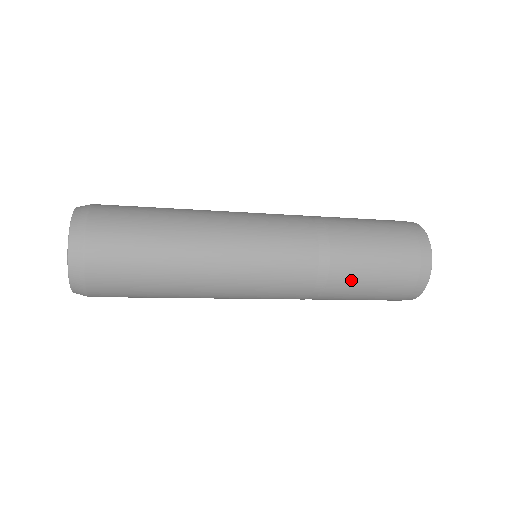
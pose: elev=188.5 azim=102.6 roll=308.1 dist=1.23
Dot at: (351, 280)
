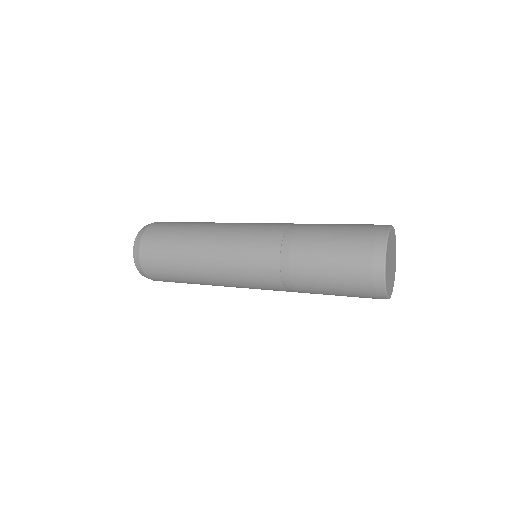
Dot at: occluded
